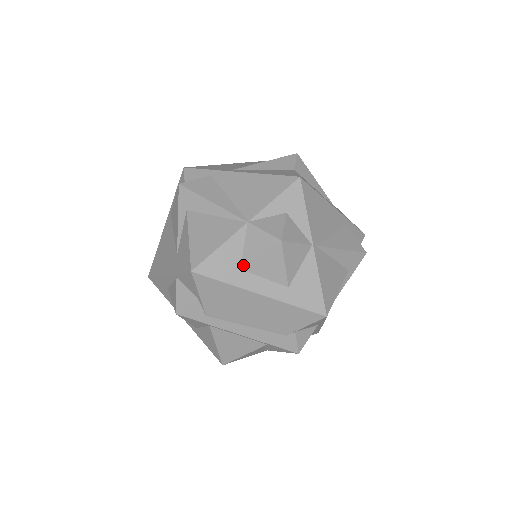
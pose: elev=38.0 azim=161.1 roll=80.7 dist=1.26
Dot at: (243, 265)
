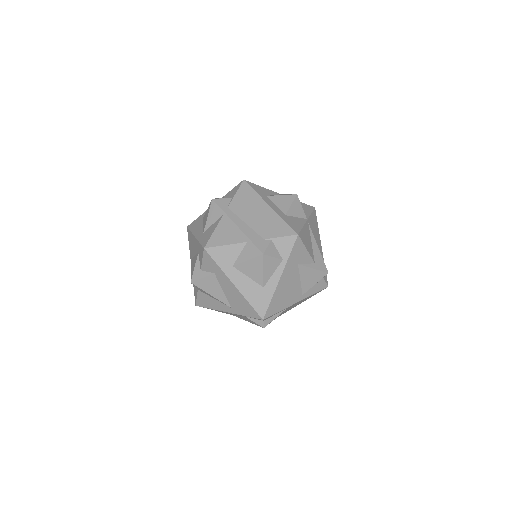
Dot at: (269, 196)
